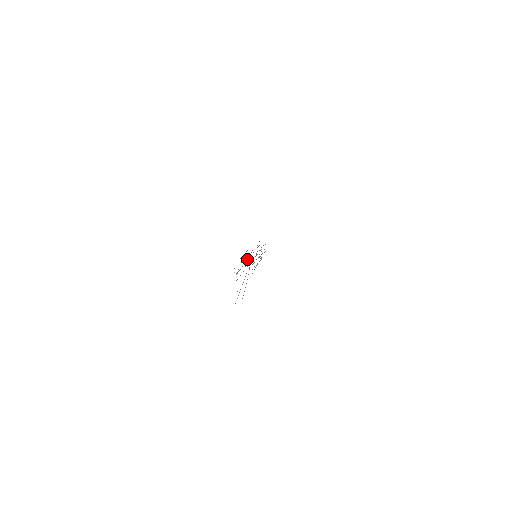
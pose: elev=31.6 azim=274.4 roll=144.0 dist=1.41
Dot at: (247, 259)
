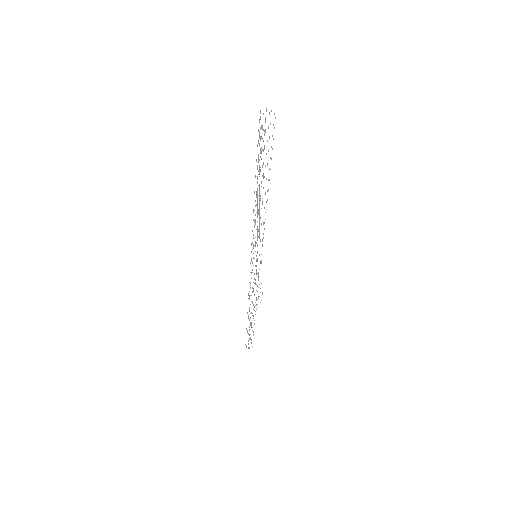
Dot at: occluded
